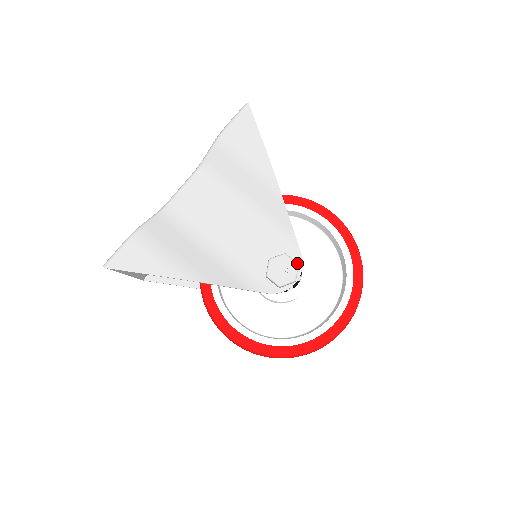
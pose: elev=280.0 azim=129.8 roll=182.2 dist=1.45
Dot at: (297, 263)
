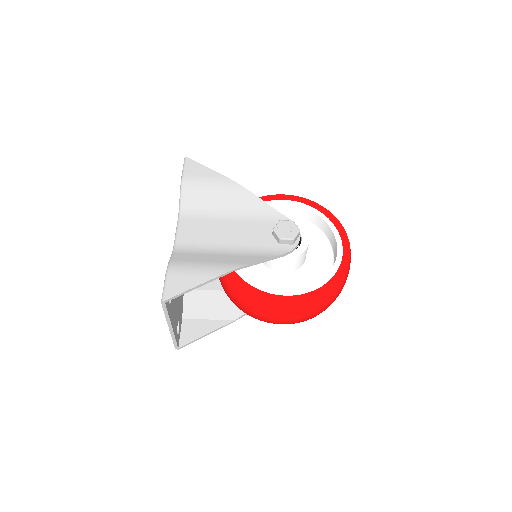
Dot at: (292, 221)
